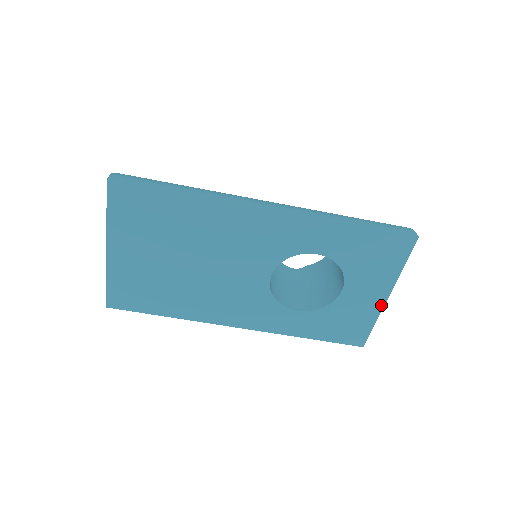
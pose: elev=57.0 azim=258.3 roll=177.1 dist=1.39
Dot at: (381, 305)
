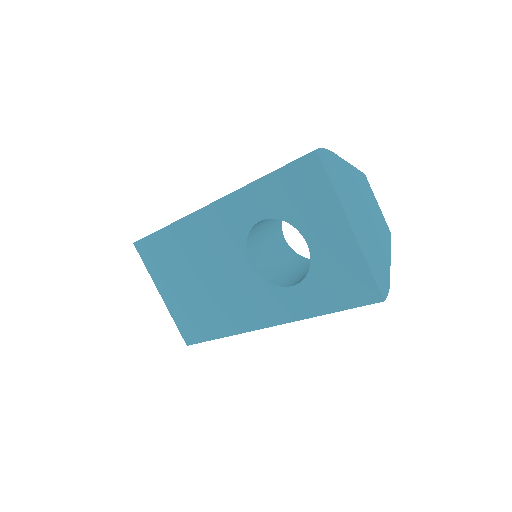
Dot at: (353, 240)
